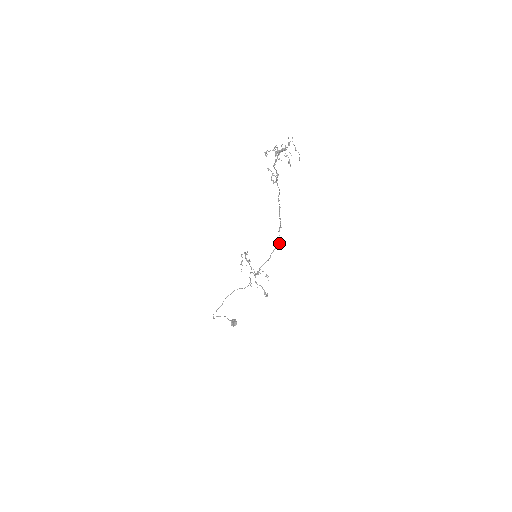
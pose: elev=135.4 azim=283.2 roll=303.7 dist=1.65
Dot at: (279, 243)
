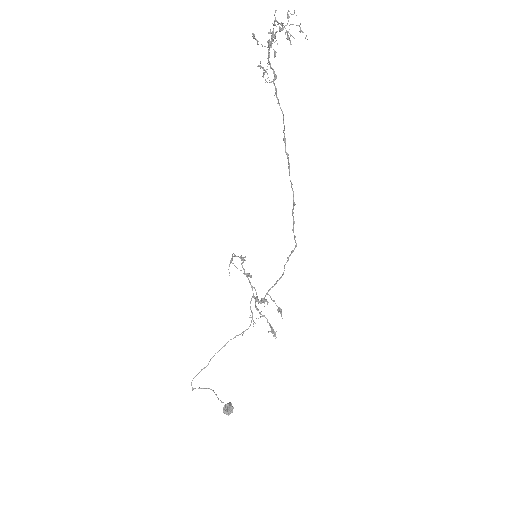
Dot at: occluded
